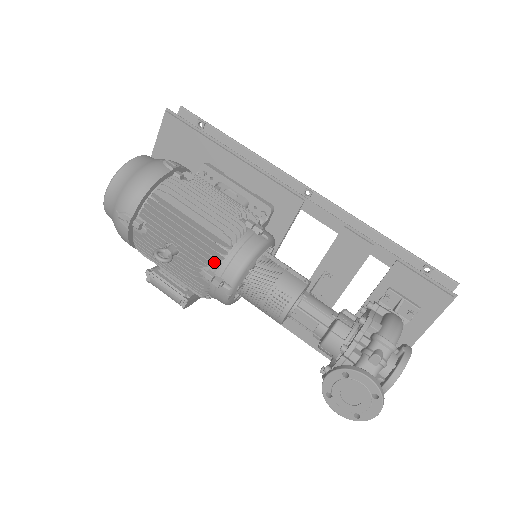
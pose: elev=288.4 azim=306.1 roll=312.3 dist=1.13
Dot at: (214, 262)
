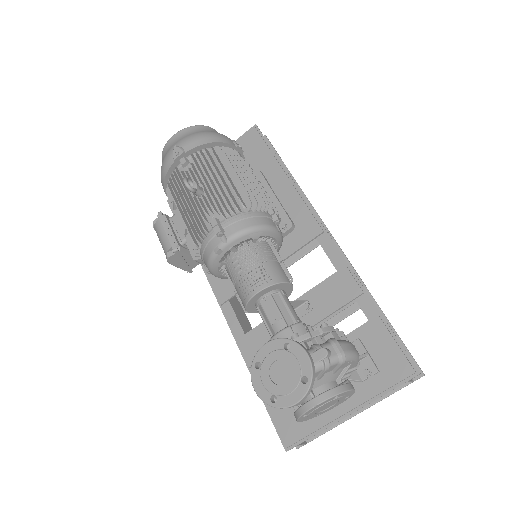
Dot at: (227, 212)
